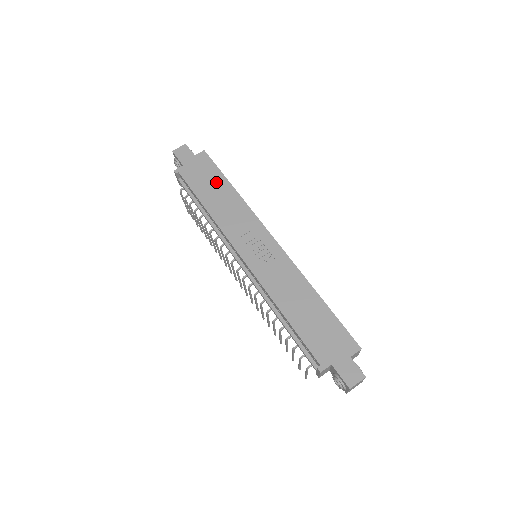
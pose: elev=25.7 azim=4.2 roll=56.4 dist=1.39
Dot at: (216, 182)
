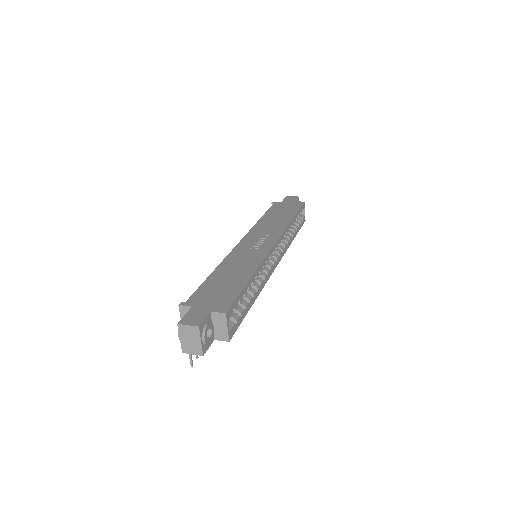
Dot at: (287, 213)
